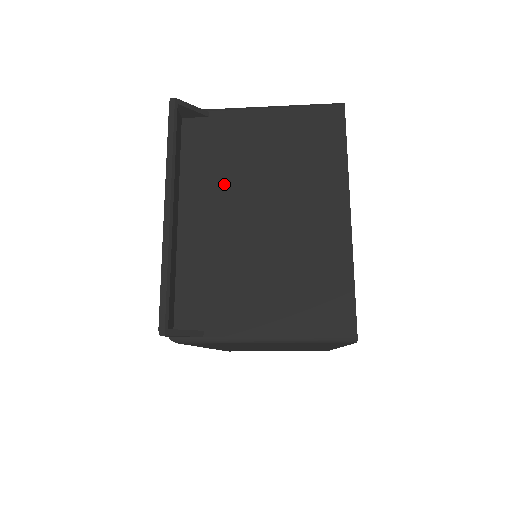
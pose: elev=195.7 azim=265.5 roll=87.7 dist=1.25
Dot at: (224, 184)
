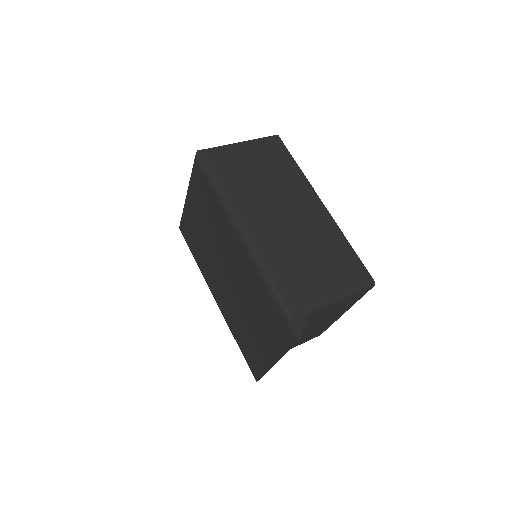
Dot at: occluded
